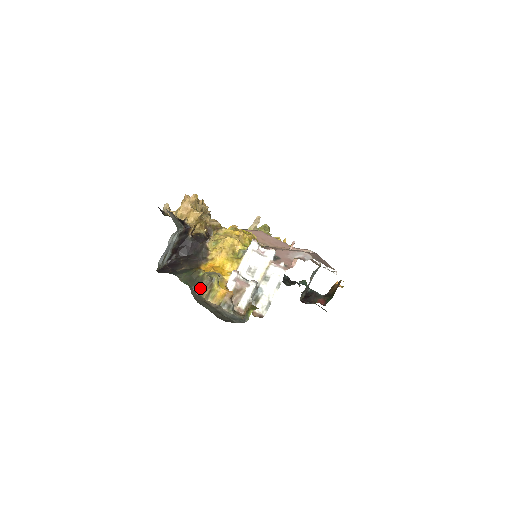
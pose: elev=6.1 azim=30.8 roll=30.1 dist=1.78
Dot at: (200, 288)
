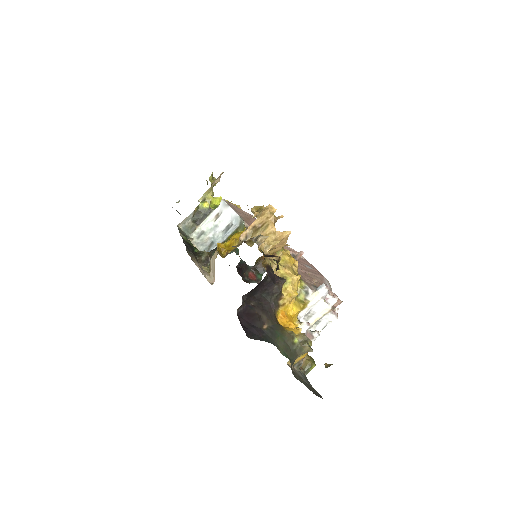
Dot at: occluded
